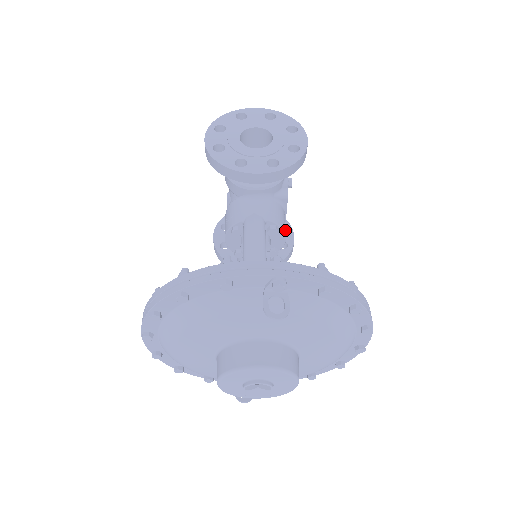
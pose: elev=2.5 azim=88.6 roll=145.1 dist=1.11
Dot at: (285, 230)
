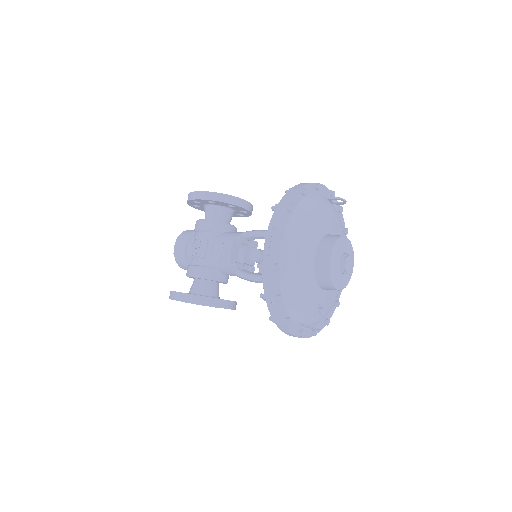
Dot at: occluded
